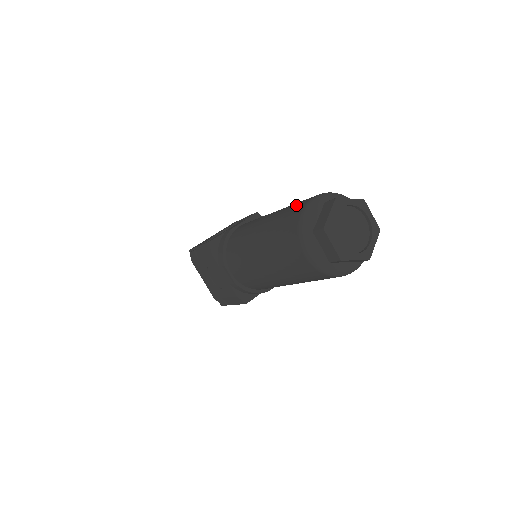
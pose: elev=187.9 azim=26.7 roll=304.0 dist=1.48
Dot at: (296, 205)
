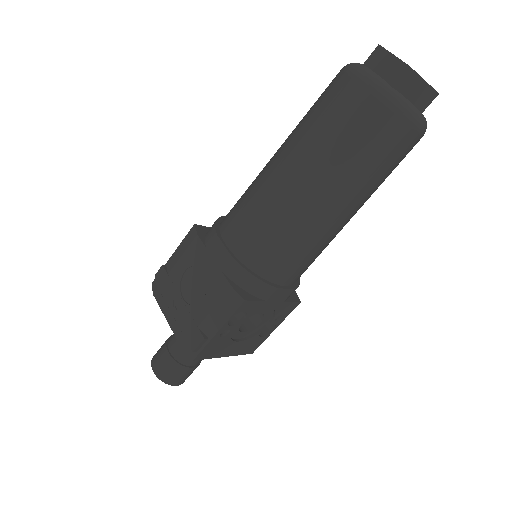
Dot at: occluded
